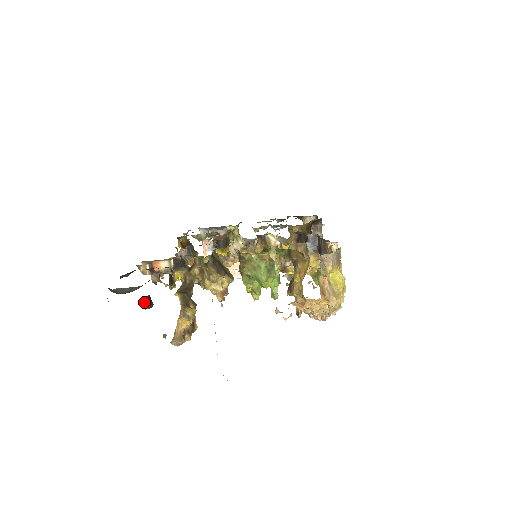
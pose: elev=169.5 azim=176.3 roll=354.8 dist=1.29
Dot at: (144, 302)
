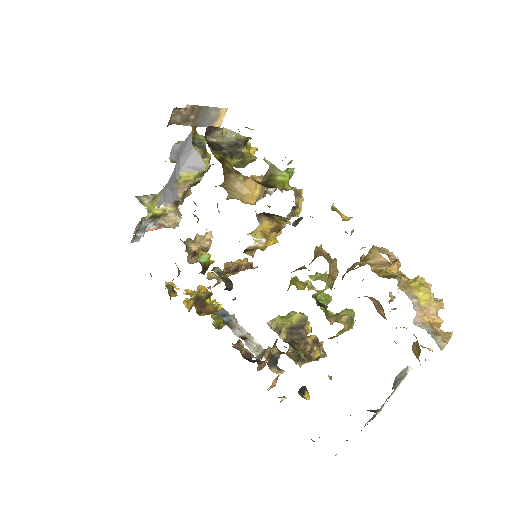
Dot at: occluded
